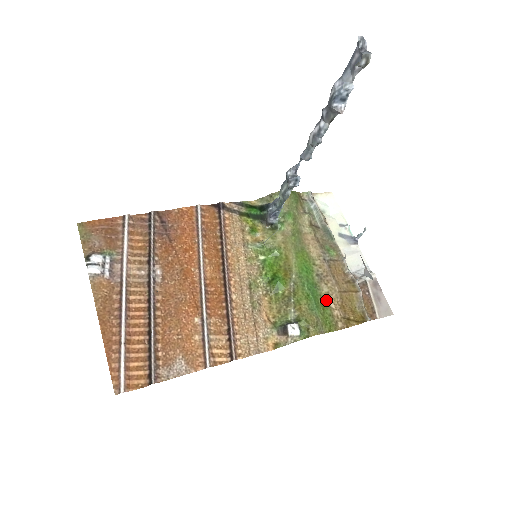
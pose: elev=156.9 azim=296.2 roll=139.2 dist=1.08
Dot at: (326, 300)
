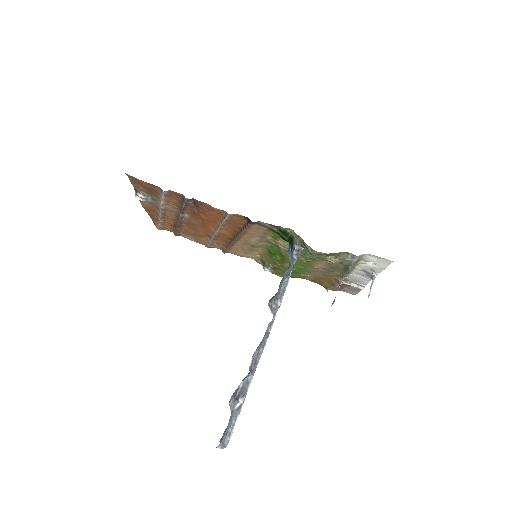
Dot at: (306, 274)
